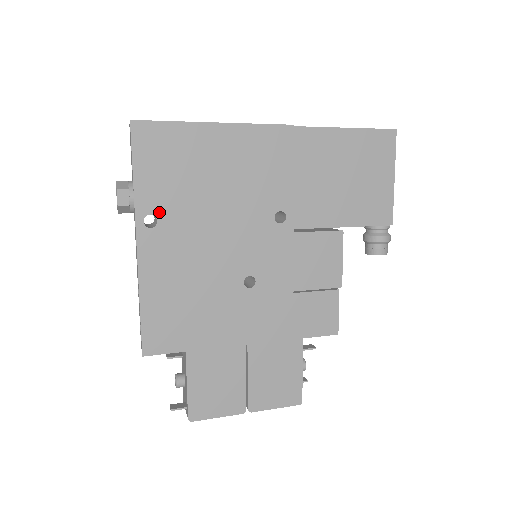
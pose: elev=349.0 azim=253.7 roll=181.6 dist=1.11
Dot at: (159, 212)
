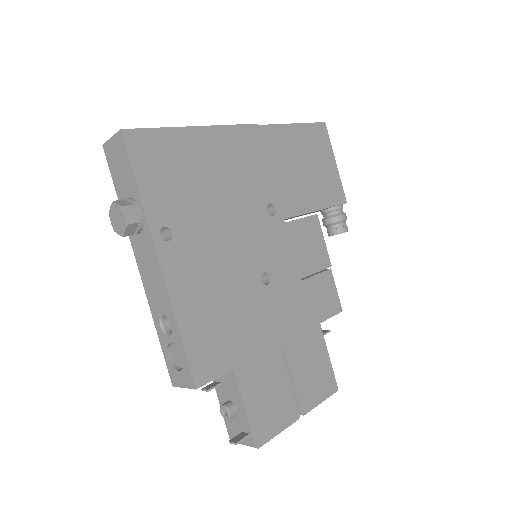
Dot at: (171, 223)
